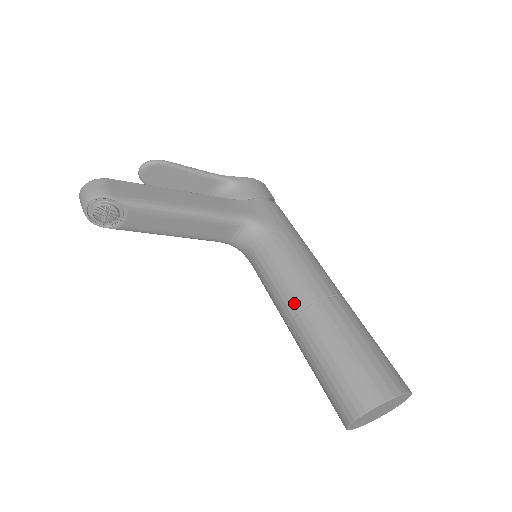
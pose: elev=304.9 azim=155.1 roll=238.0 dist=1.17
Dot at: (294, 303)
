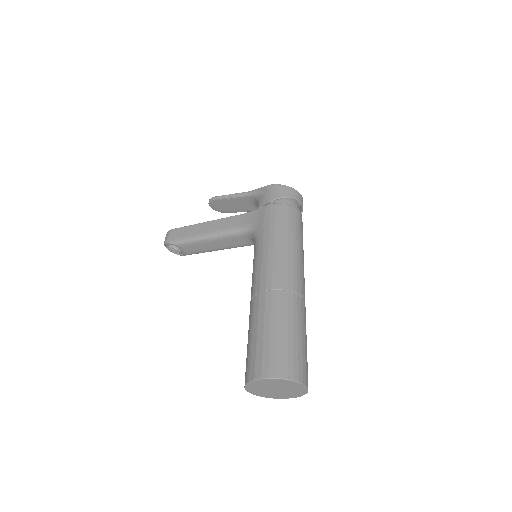
Dot at: occluded
